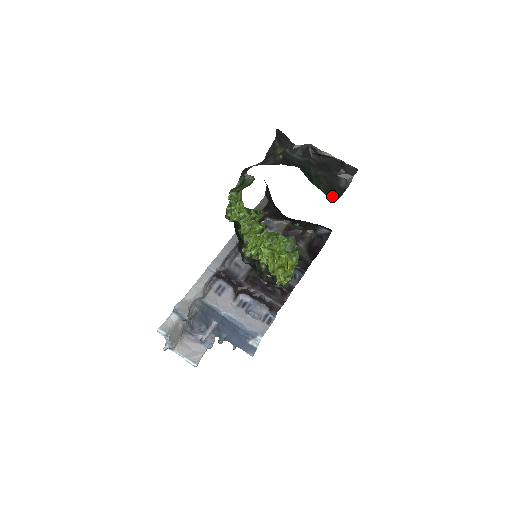
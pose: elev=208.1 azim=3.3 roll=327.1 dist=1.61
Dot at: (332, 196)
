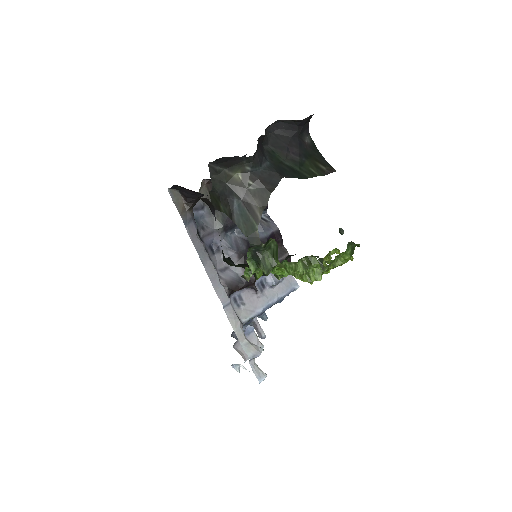
Dot at: (325, 168)
